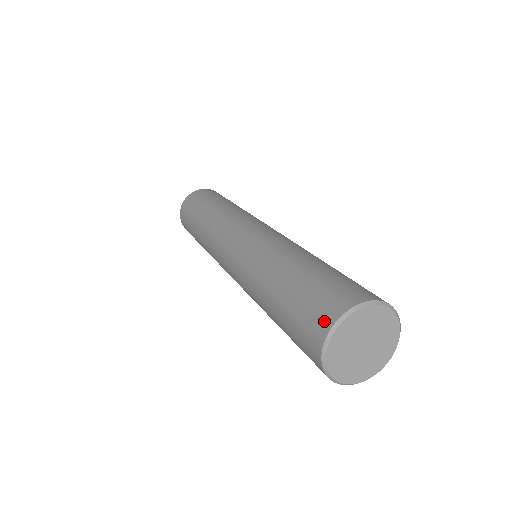
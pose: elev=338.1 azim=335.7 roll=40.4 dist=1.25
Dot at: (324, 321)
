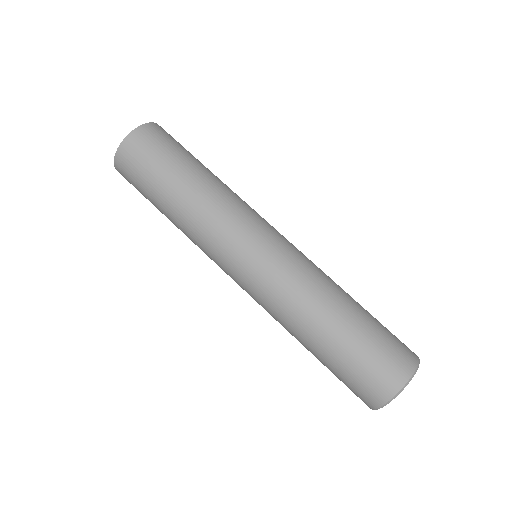
Dot at: (369, 402)
